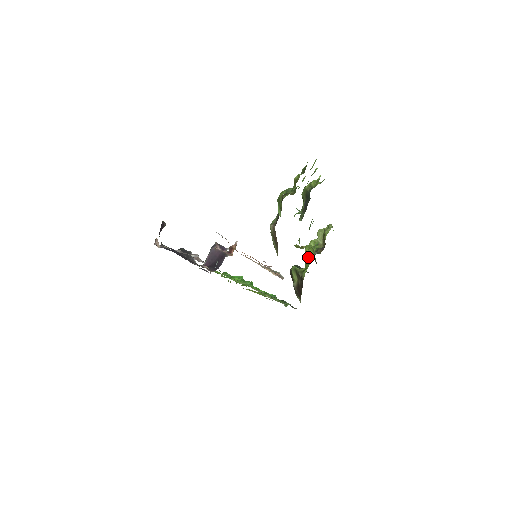
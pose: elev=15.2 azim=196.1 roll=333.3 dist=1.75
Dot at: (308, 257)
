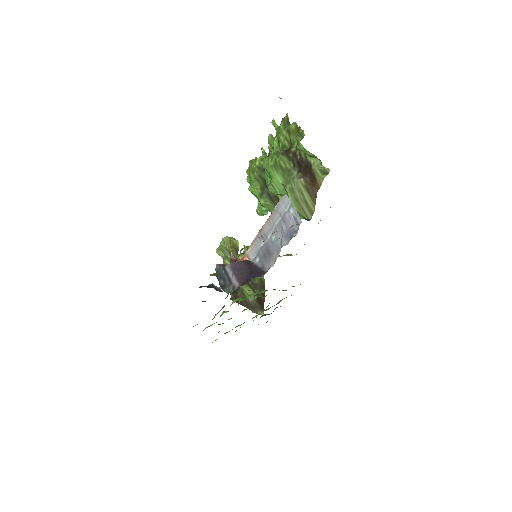
Dot at: occluded
